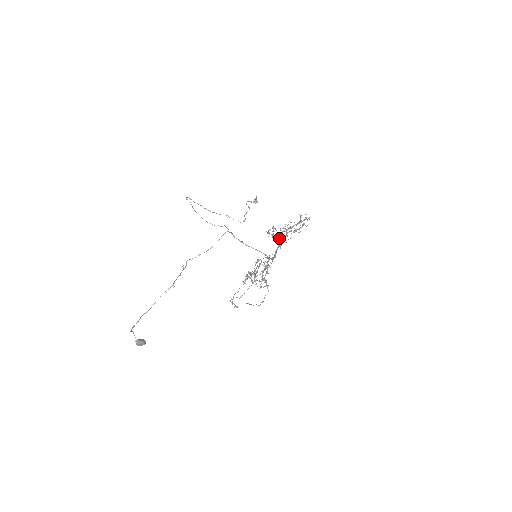
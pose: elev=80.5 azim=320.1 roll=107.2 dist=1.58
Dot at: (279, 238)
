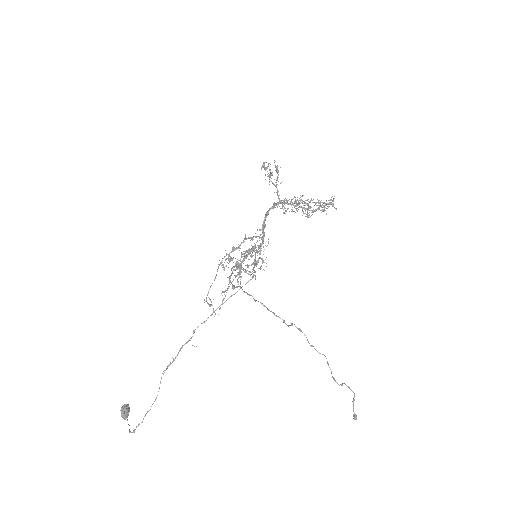
Dot at: occluded
